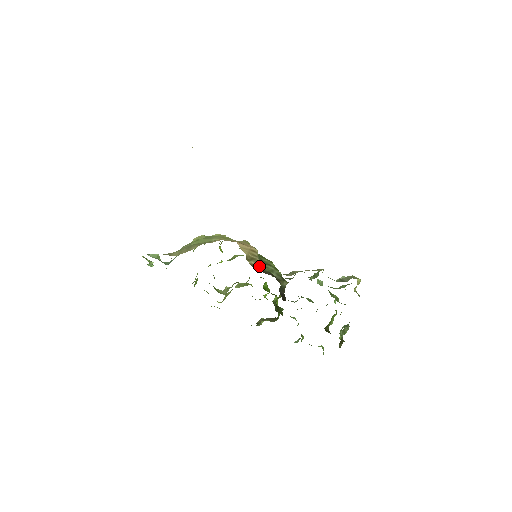
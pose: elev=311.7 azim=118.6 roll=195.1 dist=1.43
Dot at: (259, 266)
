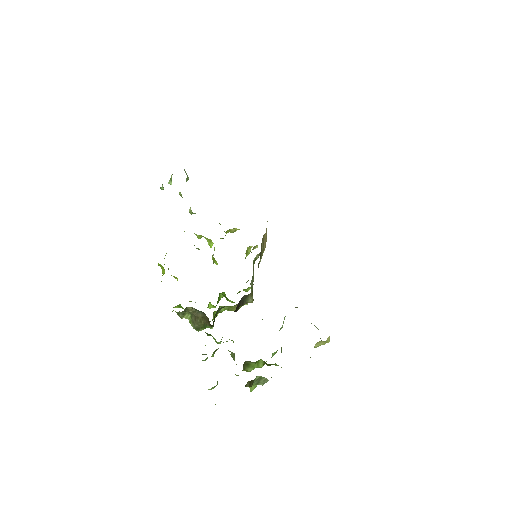
Dot at: (261, 254)
